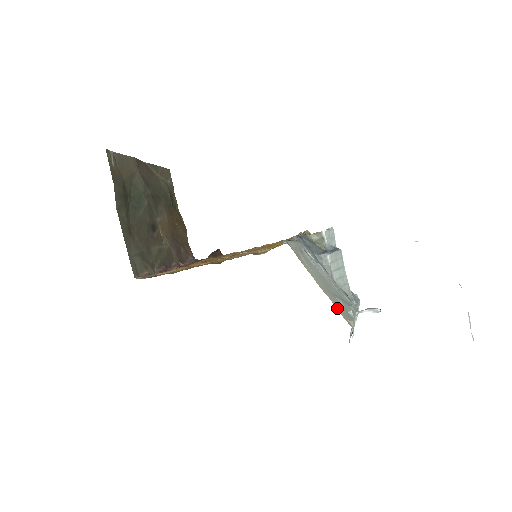
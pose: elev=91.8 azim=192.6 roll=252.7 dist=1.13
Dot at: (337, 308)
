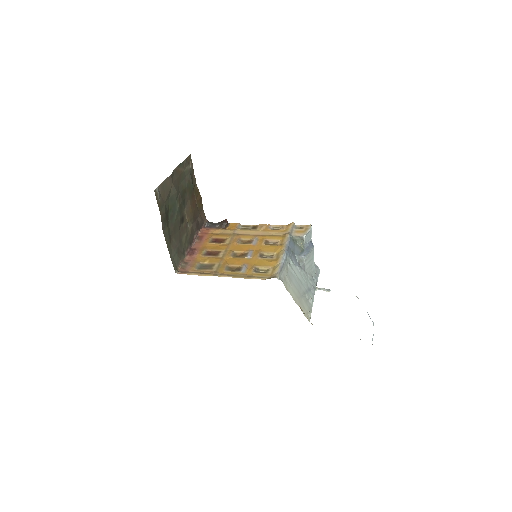
Dot at: (303, 310)
